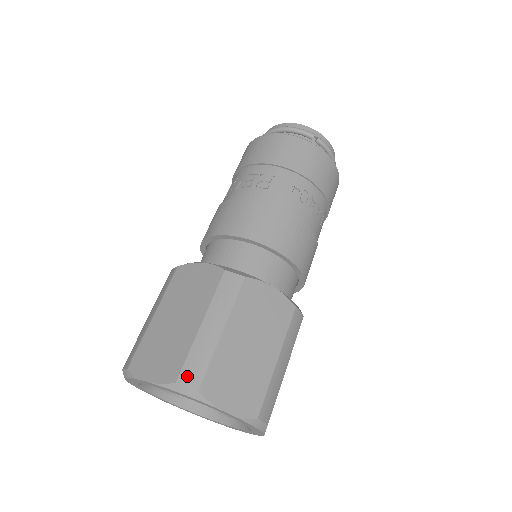
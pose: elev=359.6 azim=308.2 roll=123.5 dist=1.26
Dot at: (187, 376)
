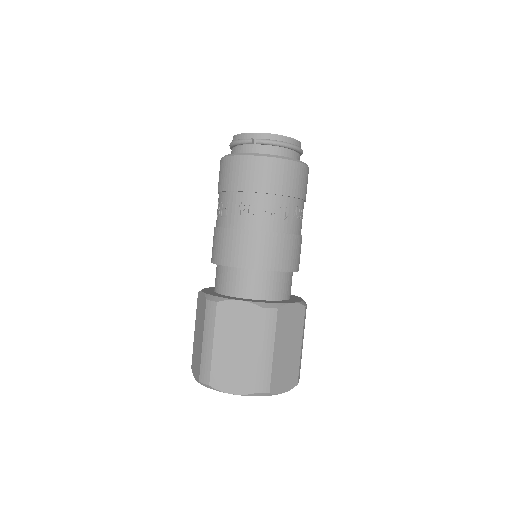
Dot at: (202, 377)
